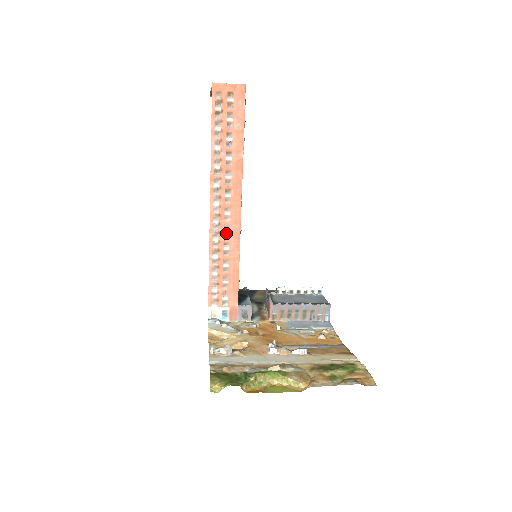
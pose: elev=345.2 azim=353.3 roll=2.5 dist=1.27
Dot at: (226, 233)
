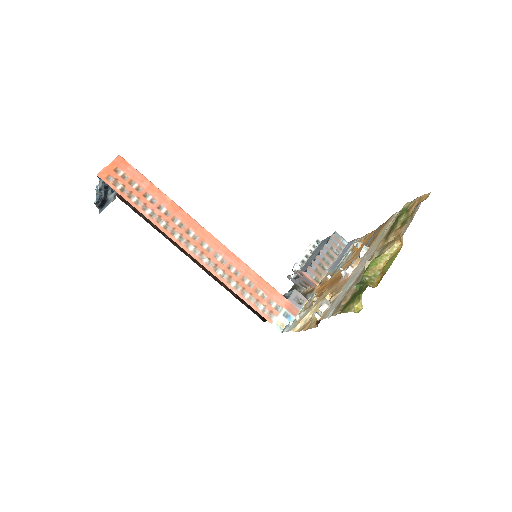
Dot at: (221, 260)
